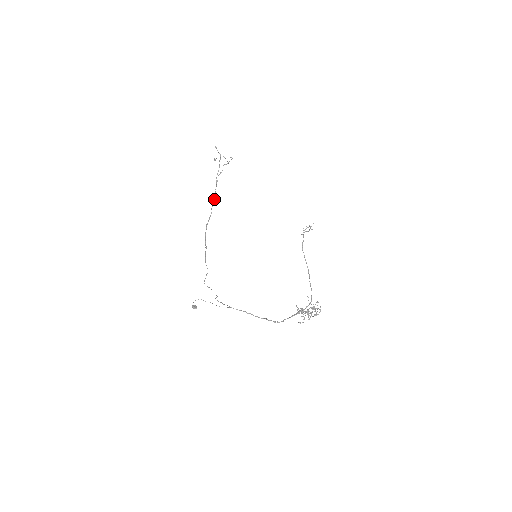
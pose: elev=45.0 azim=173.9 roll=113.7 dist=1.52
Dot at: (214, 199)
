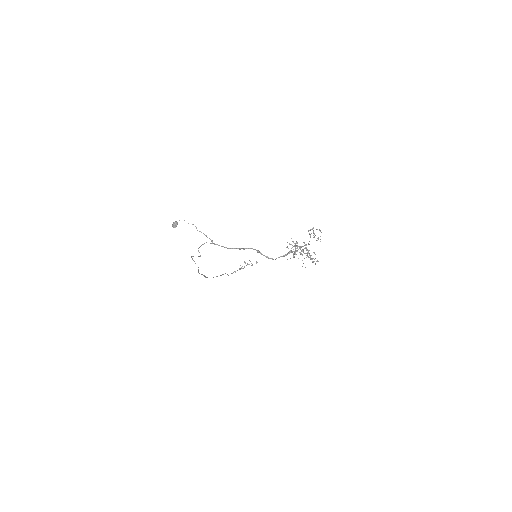
Dot at: (228, 275)
